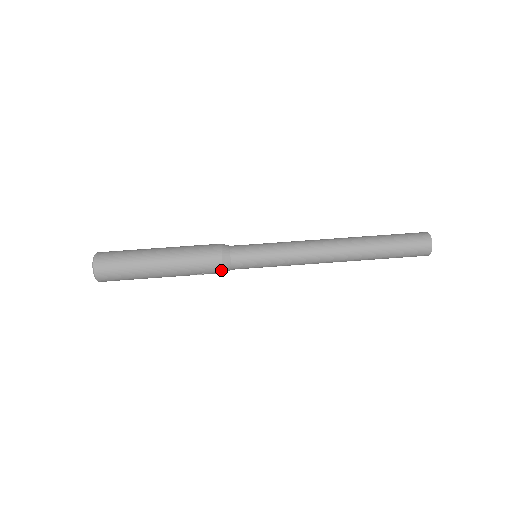
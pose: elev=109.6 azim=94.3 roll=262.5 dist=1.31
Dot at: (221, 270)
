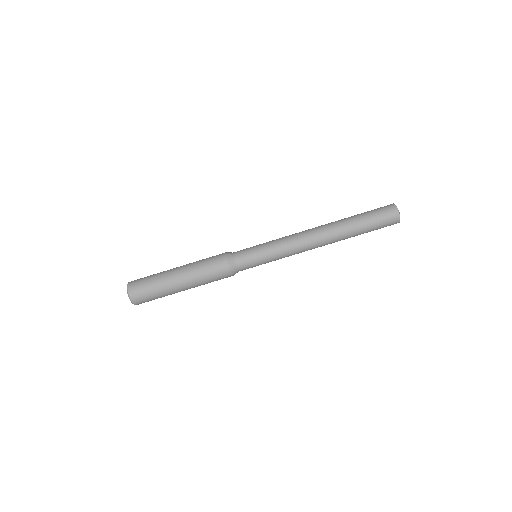
Dot at: occluded
